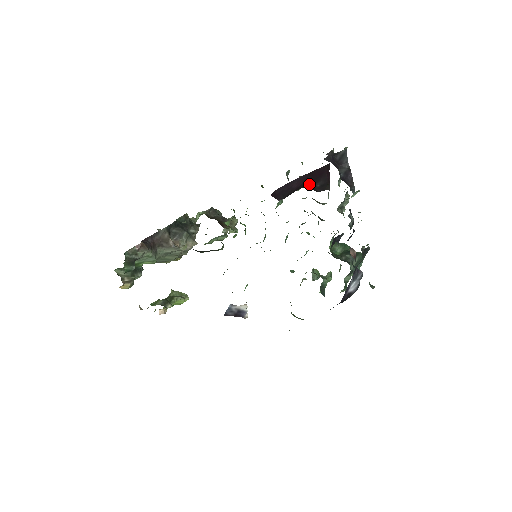
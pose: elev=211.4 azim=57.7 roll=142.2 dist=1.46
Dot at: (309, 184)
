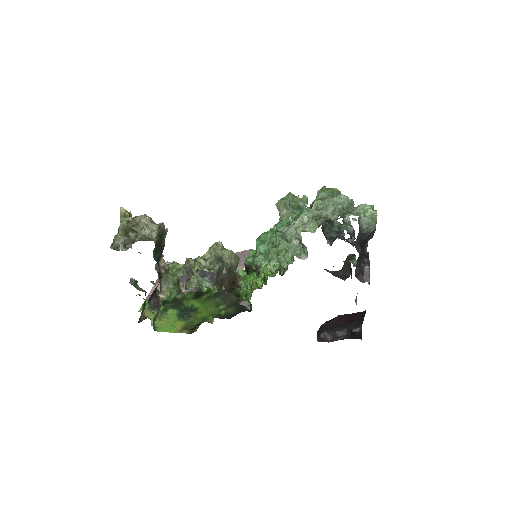
Dot at: (347, 326)
